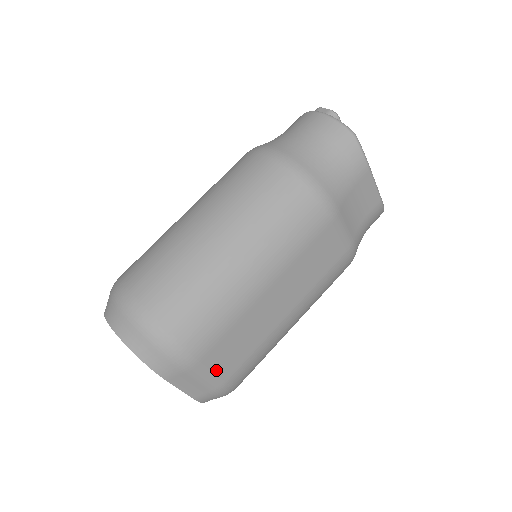
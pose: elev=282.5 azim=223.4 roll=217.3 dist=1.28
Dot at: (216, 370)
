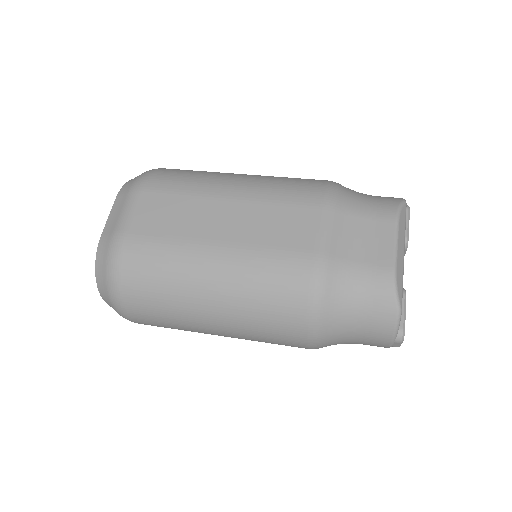
Dot at: (136, 214)
